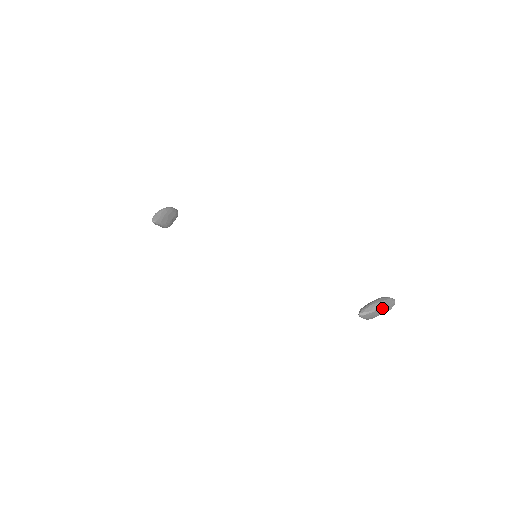
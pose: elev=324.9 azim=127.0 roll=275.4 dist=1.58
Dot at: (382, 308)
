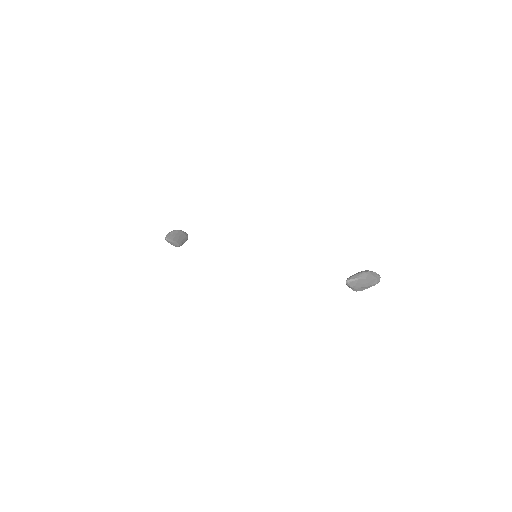
Dot at: (367, 278)
